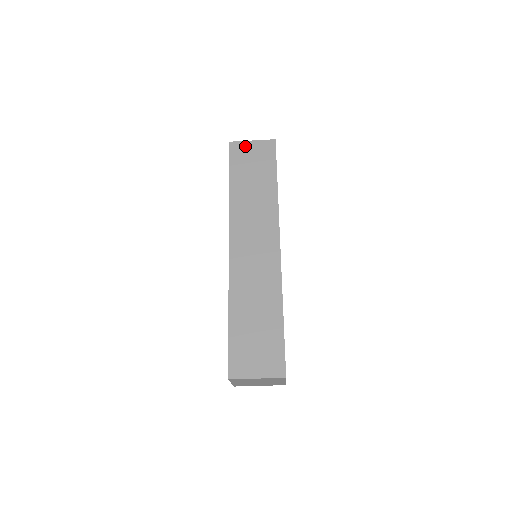
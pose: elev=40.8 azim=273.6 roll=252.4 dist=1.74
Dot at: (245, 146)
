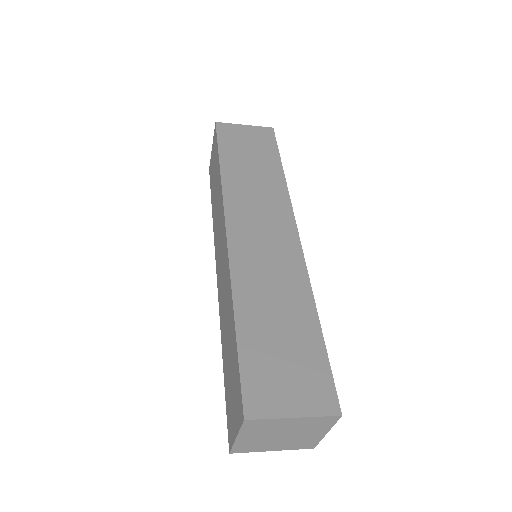
Dot at: (236, 128)
